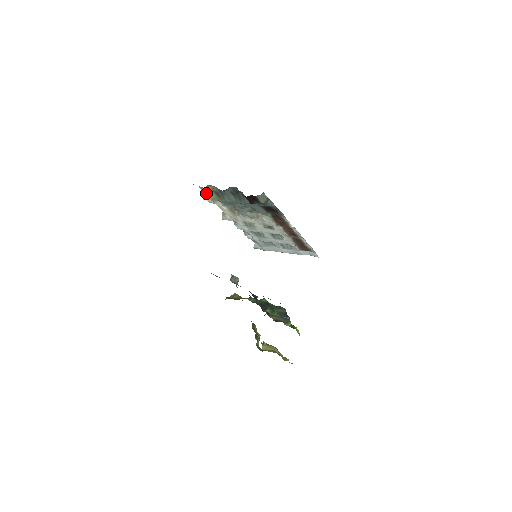
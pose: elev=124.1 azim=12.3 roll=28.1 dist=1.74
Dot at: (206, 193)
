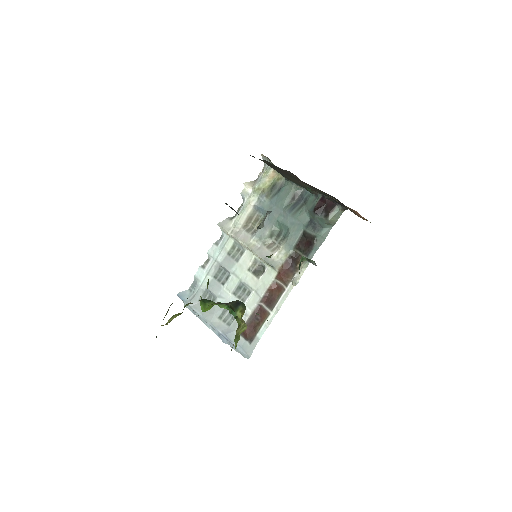
Dot at: (265, 176)
